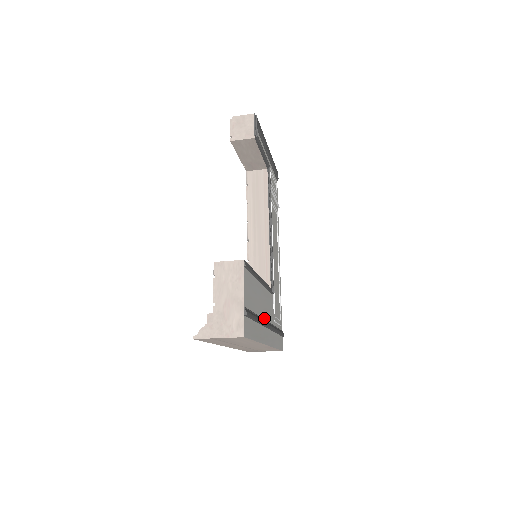
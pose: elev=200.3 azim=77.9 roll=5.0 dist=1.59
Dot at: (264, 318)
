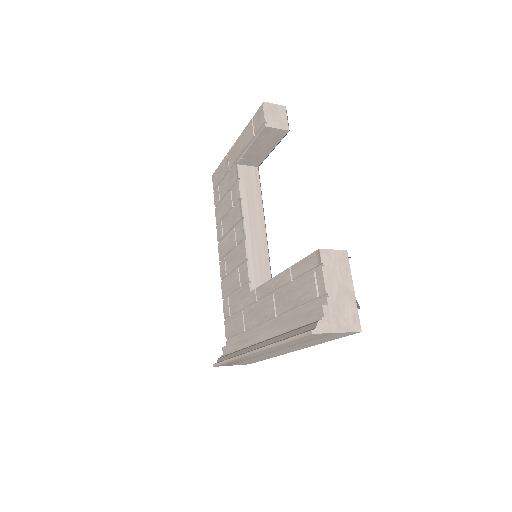
Dot at: occluded
